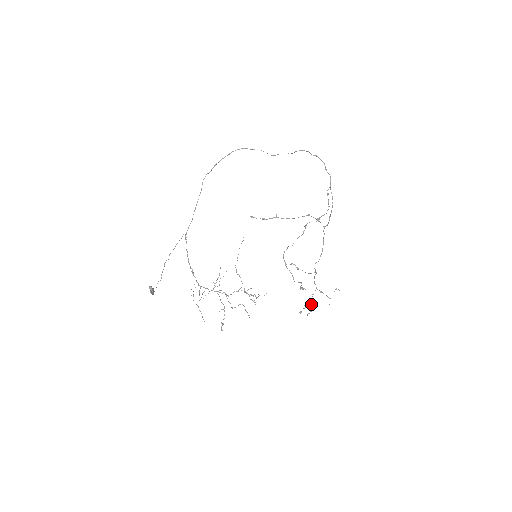
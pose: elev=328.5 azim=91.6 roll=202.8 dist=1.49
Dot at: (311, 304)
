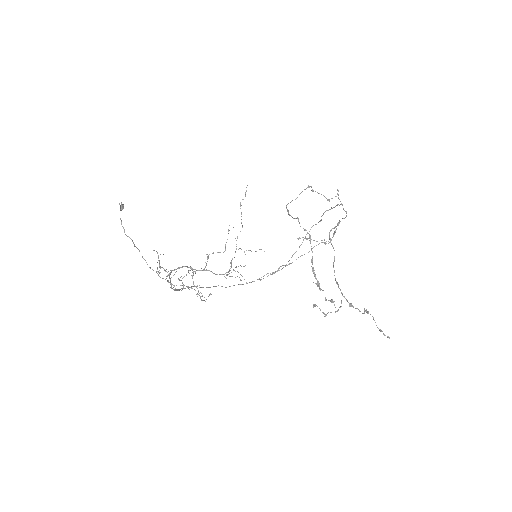
Dot at: occluded
